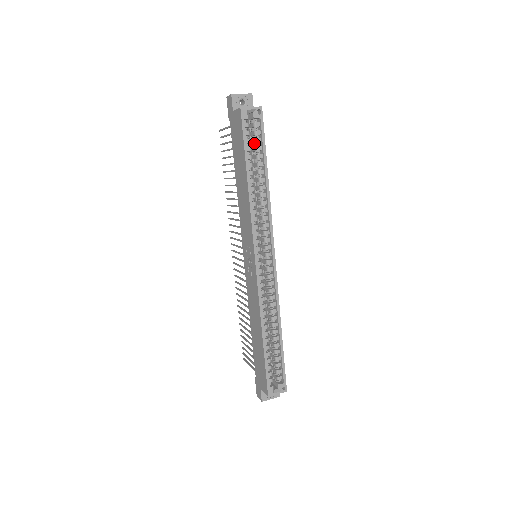
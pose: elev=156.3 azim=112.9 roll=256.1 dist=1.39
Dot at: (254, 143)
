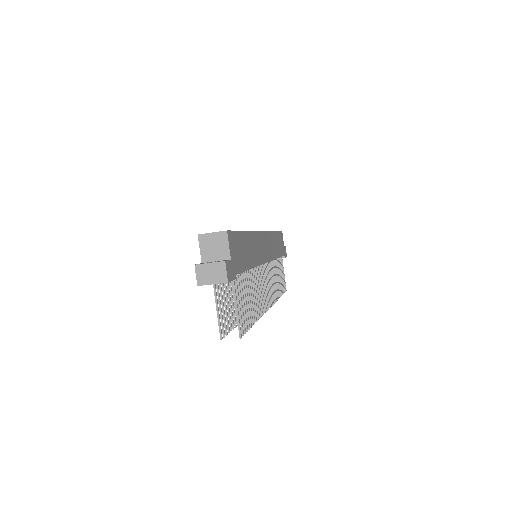
Dot at: occluded
